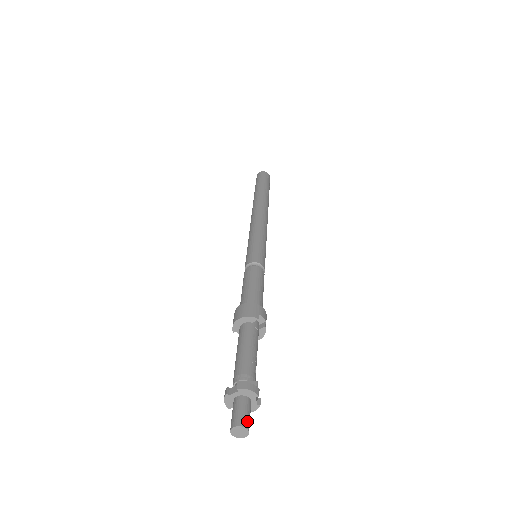
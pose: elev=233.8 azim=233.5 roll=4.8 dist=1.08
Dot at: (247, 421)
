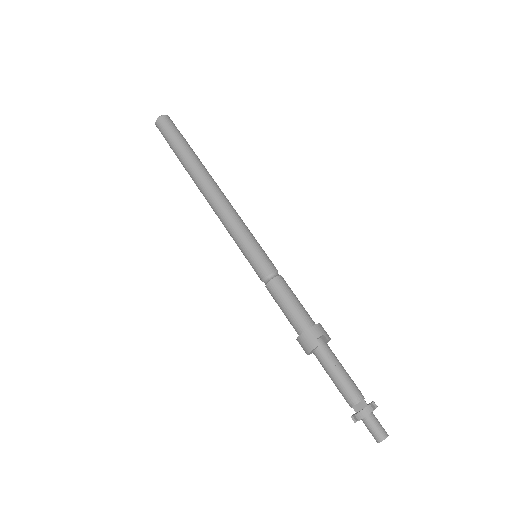
Dot at: (382, 433)
